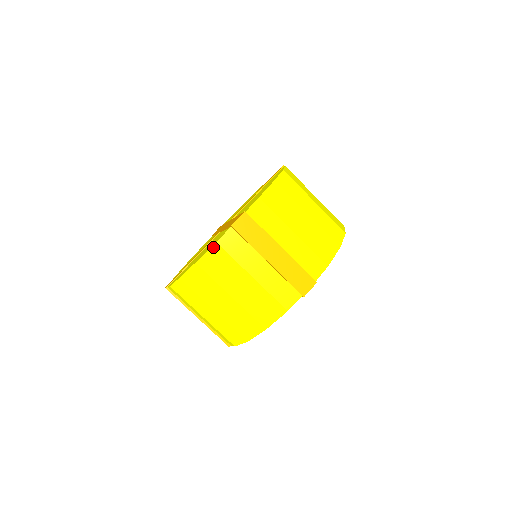
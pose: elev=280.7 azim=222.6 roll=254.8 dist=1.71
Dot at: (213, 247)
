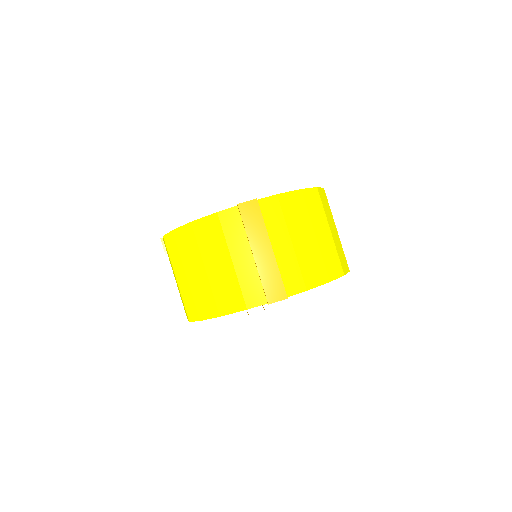
Dot at: (212, 215)
